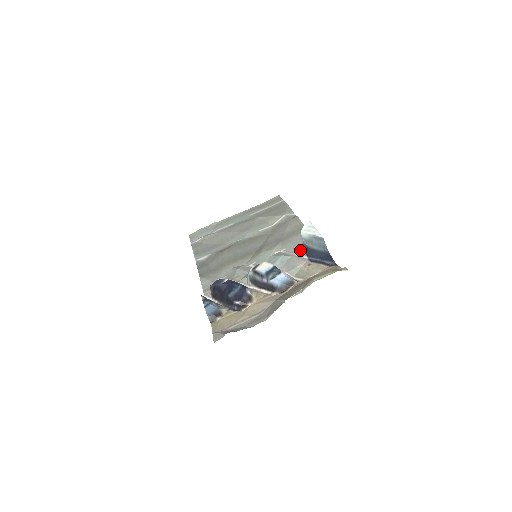
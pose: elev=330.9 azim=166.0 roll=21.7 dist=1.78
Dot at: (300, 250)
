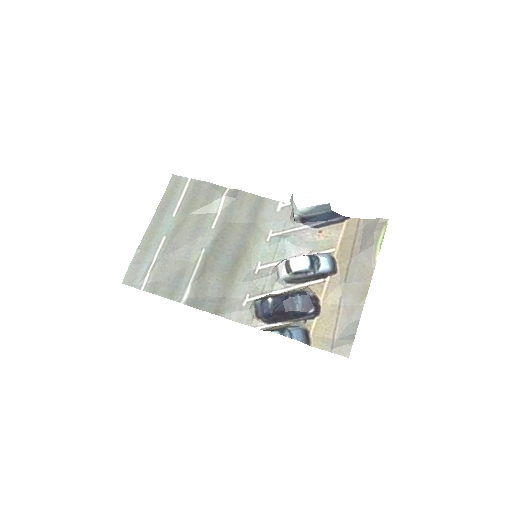
Dot at: (290, 223)
